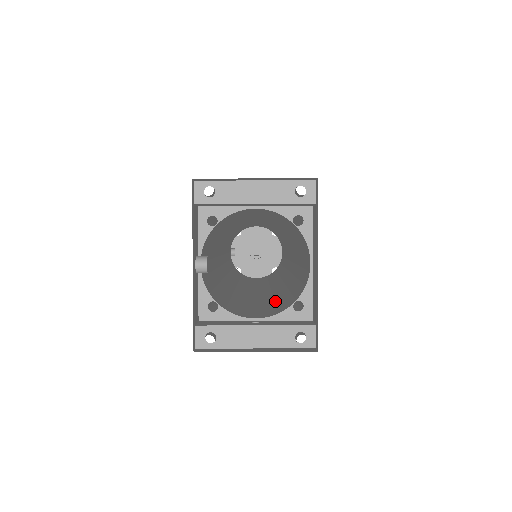
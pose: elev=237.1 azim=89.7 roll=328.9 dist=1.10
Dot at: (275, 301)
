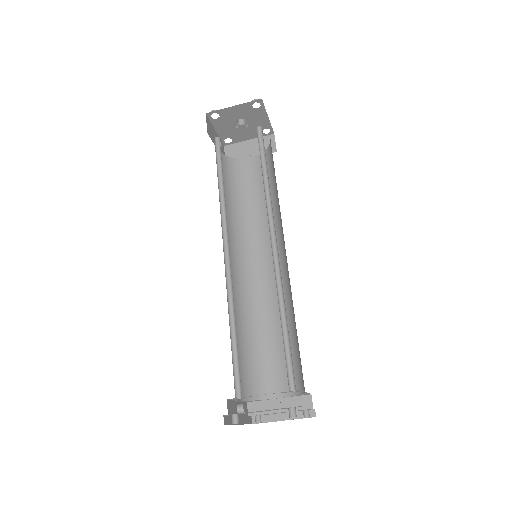
Dot at: occluded
